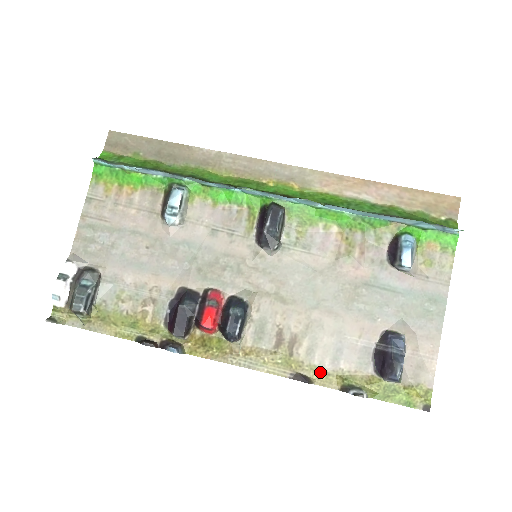
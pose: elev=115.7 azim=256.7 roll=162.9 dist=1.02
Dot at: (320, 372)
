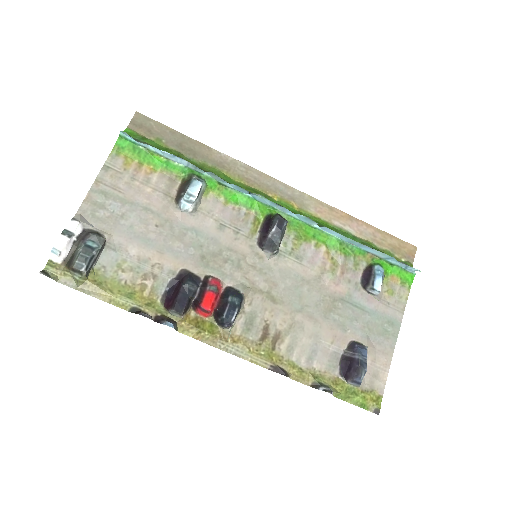
Dot at: (296, 368)
